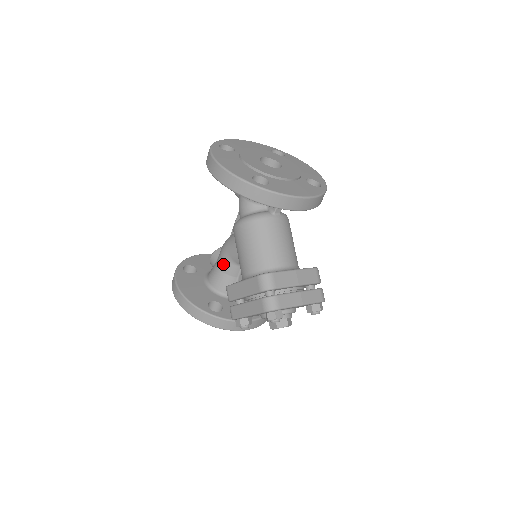
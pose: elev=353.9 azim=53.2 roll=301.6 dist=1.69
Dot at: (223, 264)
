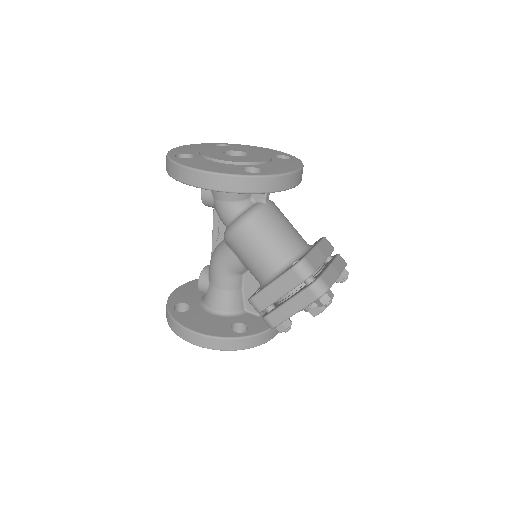
Dot at: (223, 282)
